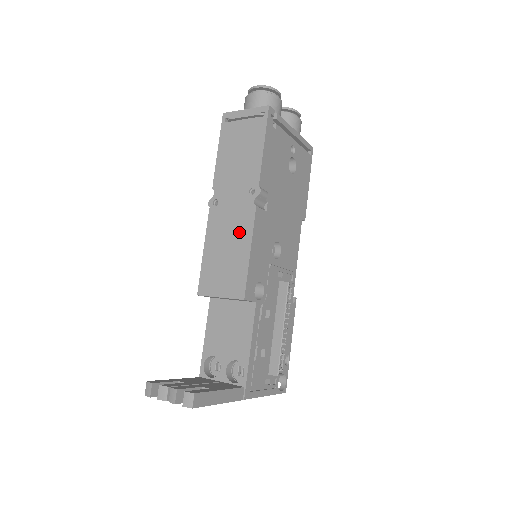
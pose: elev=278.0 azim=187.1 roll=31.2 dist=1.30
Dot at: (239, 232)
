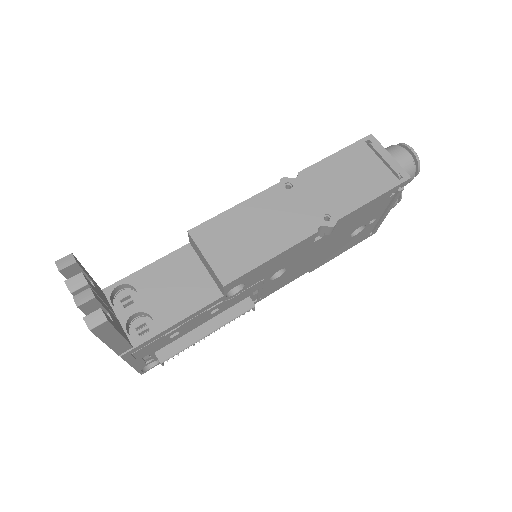
Dot at: (281, 232)
